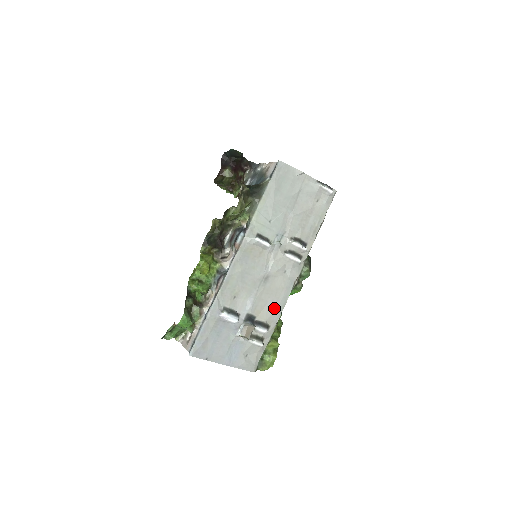
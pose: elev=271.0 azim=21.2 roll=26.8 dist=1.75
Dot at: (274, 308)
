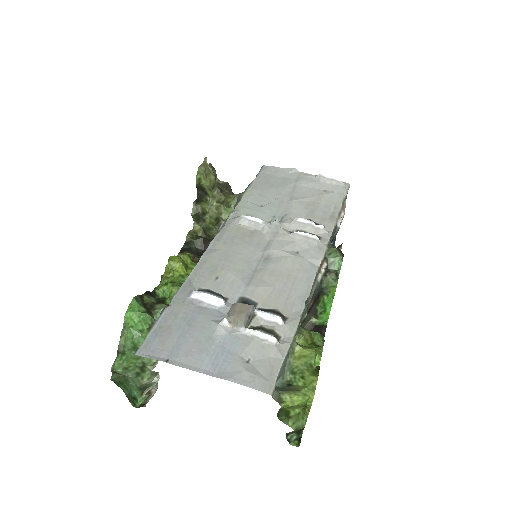
Dot at: (289, 294)
